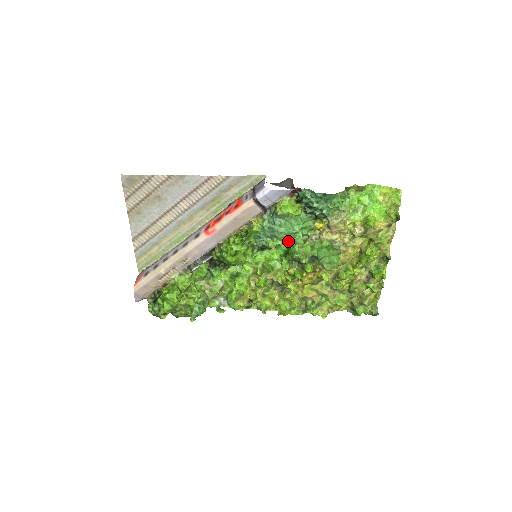
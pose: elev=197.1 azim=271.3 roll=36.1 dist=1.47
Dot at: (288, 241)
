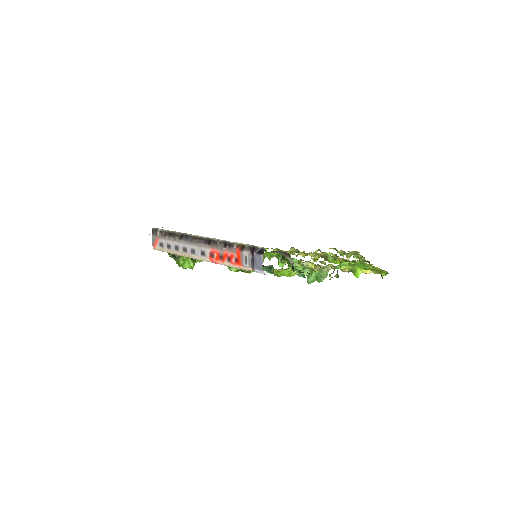
Dot at: occluded
